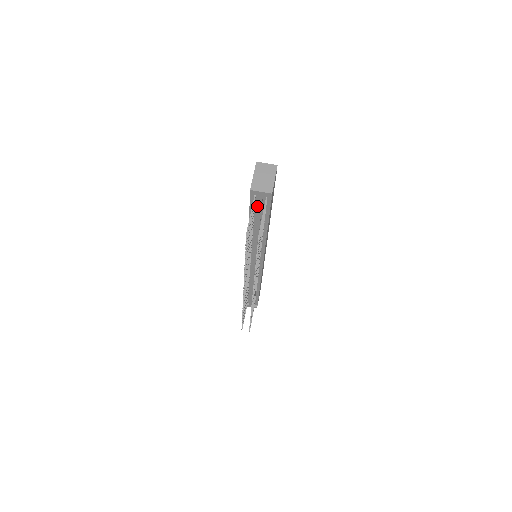
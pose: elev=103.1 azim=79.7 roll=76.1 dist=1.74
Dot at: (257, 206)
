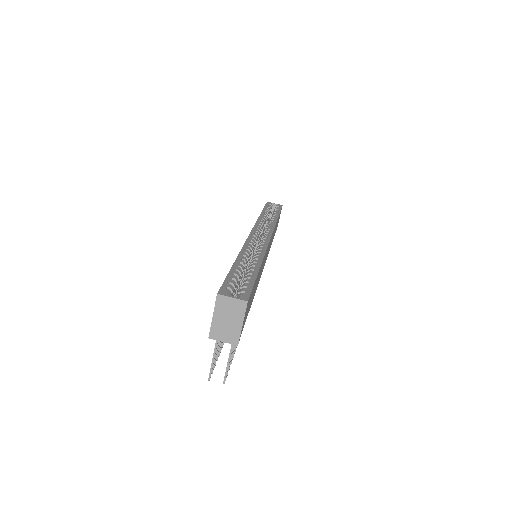
Dot at: occluded
